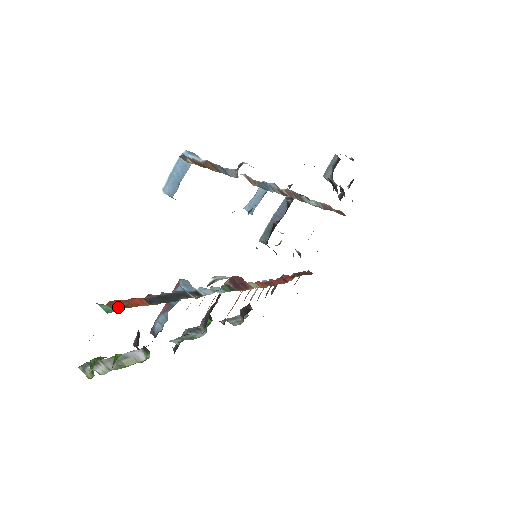
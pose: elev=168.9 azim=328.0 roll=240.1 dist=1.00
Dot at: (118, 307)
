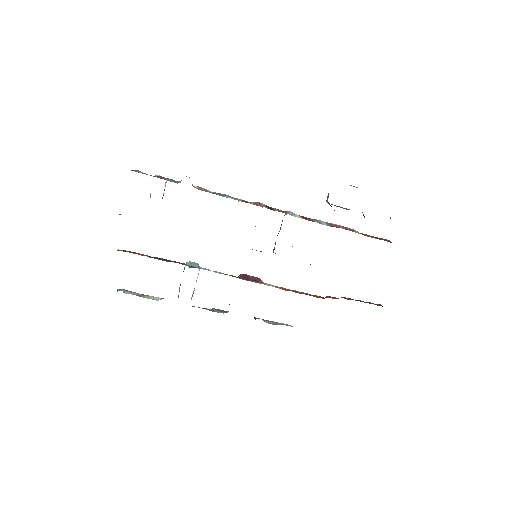
Dot at: (126, 251)
